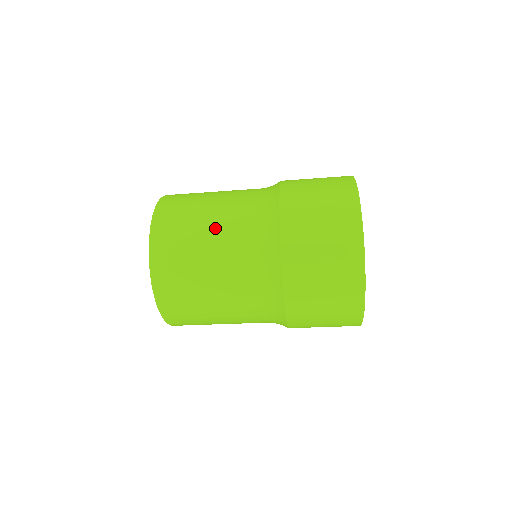
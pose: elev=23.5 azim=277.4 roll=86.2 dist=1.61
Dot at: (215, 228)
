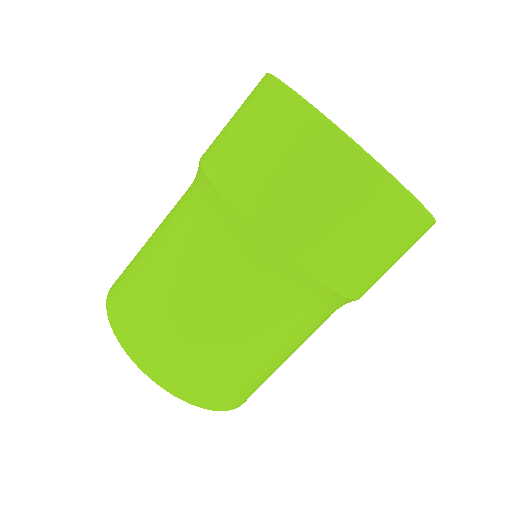
Dot at: (165, 264)
